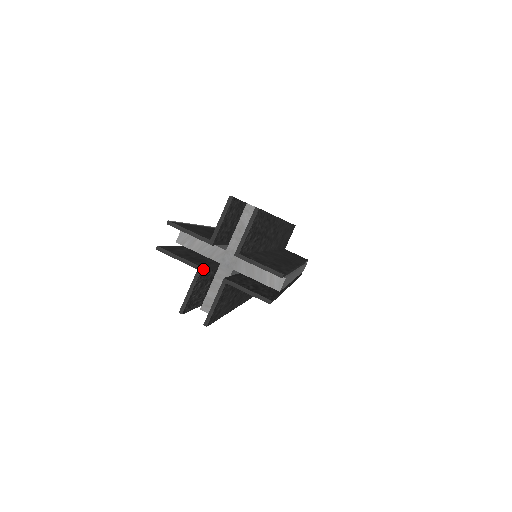
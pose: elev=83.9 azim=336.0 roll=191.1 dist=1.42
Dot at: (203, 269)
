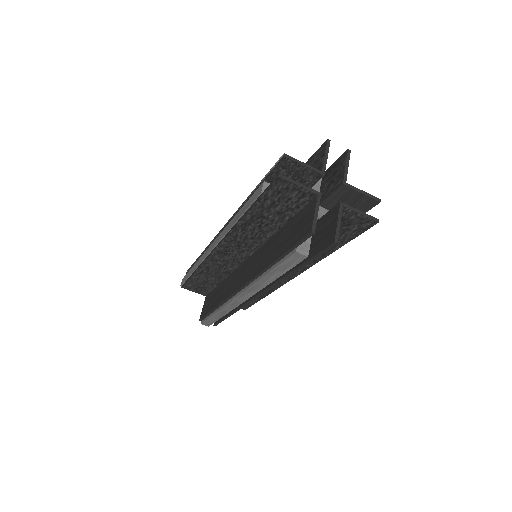
Dot at: (318, 197)
